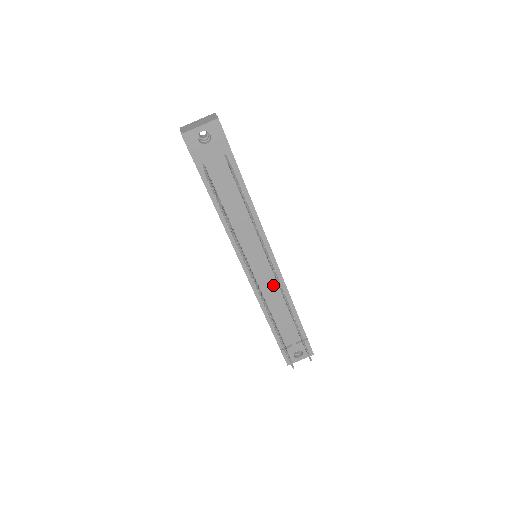
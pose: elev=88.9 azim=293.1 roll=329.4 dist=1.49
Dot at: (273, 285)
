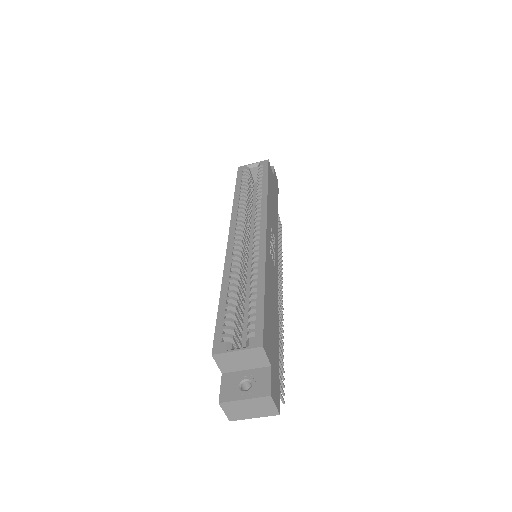
Dot at: occluded
